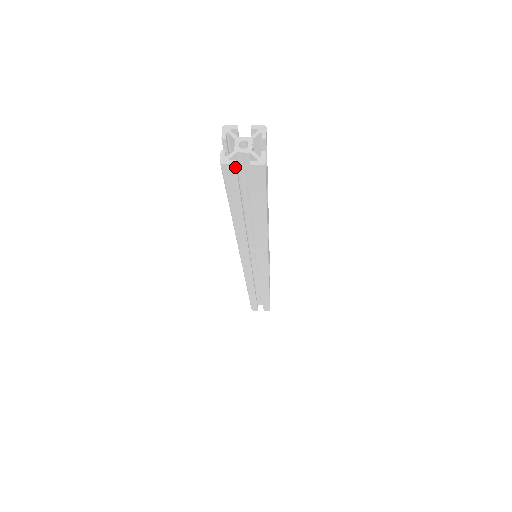
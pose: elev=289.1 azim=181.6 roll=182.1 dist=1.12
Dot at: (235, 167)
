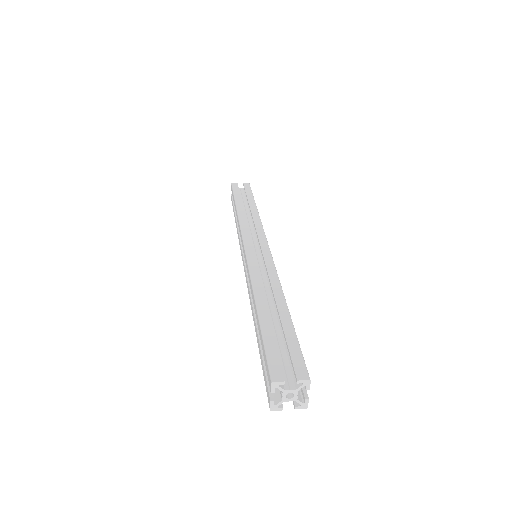
Dot at: (281, 406)
